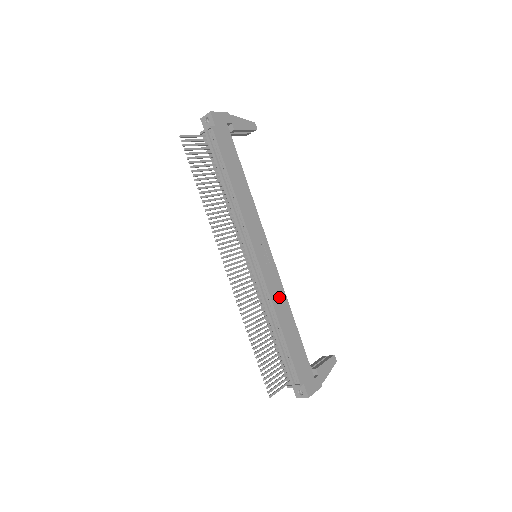
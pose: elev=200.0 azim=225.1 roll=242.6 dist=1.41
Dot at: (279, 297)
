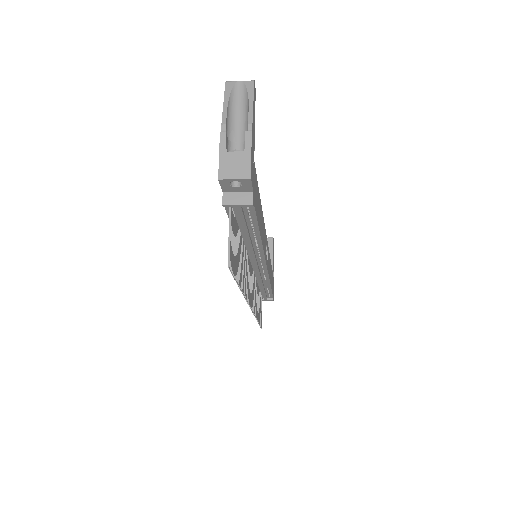
Dot at: occluded
